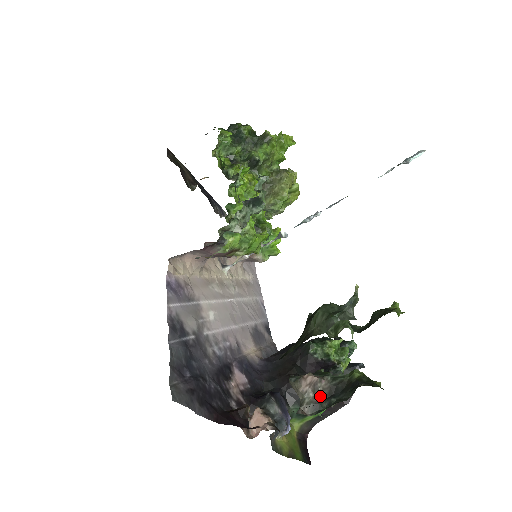
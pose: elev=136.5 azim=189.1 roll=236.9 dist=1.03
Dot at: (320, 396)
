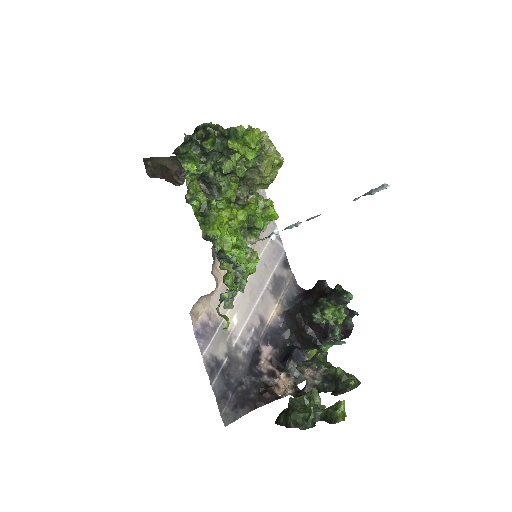
Dot at: (317, 380)
